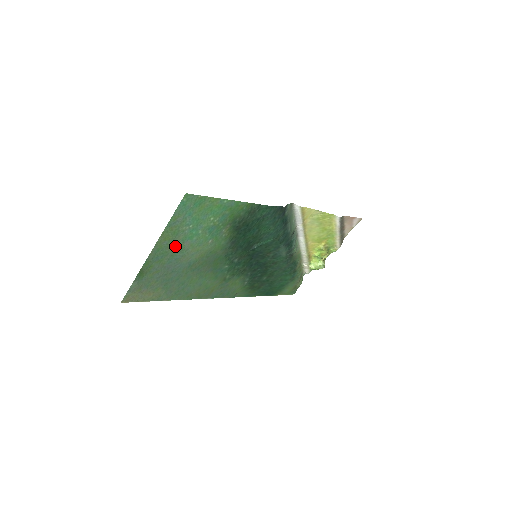
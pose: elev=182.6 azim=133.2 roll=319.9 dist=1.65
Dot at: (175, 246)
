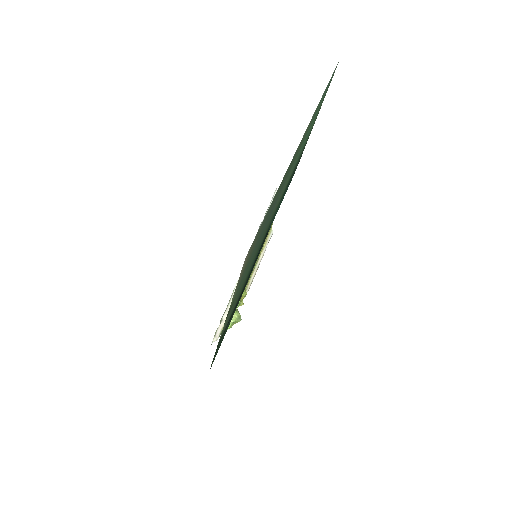
Dot at: (296, 155)
